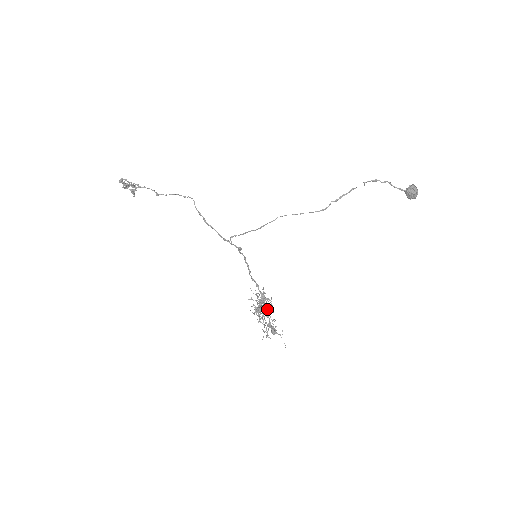
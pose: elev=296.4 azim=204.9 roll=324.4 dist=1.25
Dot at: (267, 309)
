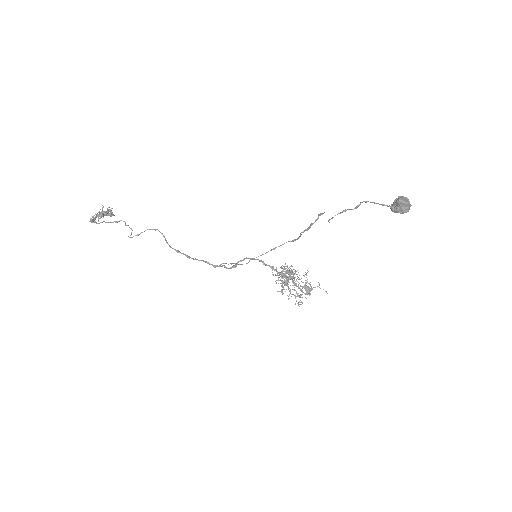
Dot at: (293, 281)
